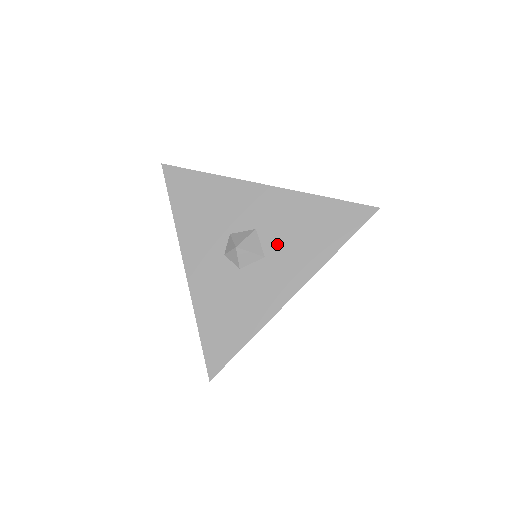
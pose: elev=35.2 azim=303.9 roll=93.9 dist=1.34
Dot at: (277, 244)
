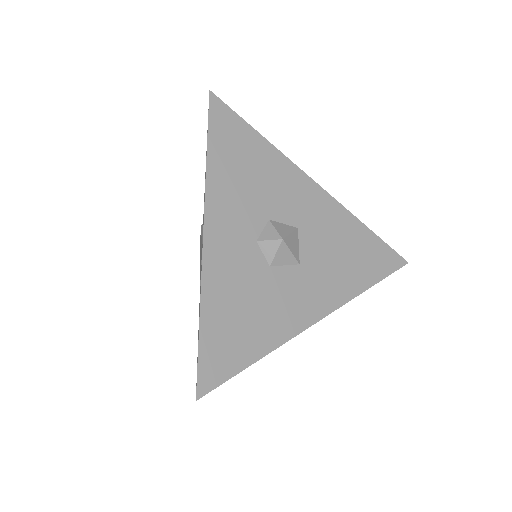
Dot at: (315, 255)
